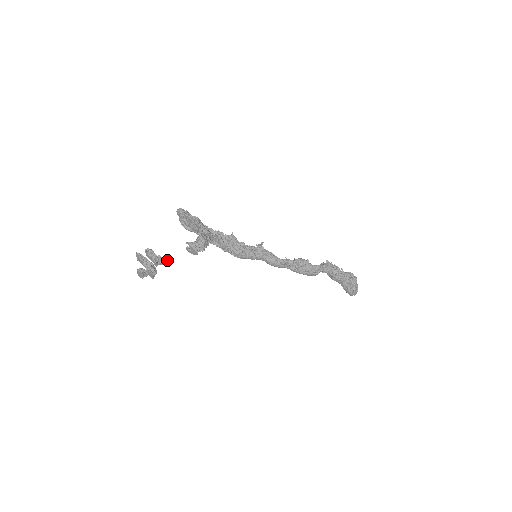
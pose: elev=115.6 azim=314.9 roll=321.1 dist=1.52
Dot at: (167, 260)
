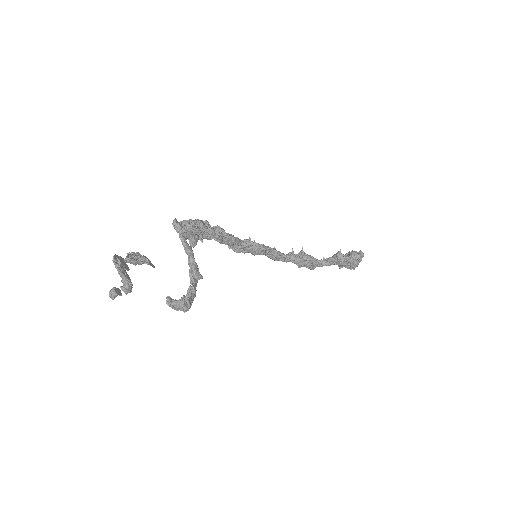
Dot at: (149, 264)
